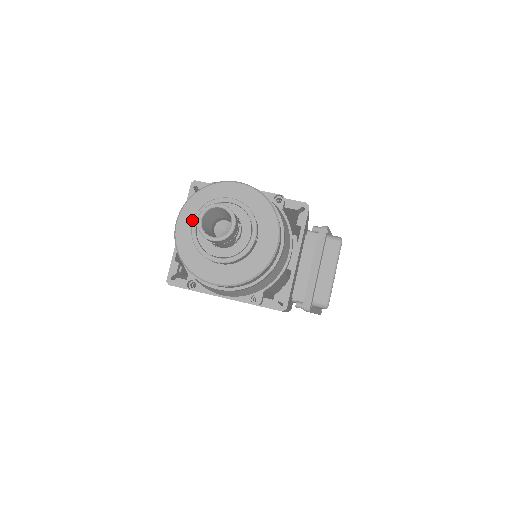
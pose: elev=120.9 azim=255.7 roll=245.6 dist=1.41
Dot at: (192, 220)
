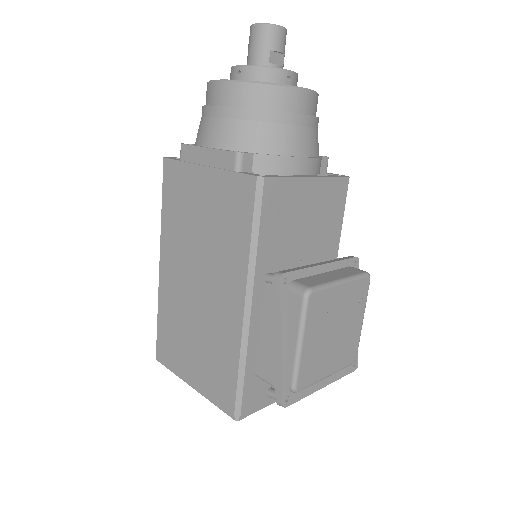
Dot at: occluded
